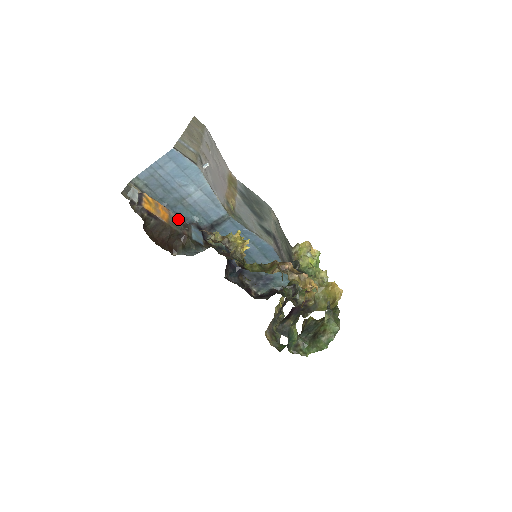
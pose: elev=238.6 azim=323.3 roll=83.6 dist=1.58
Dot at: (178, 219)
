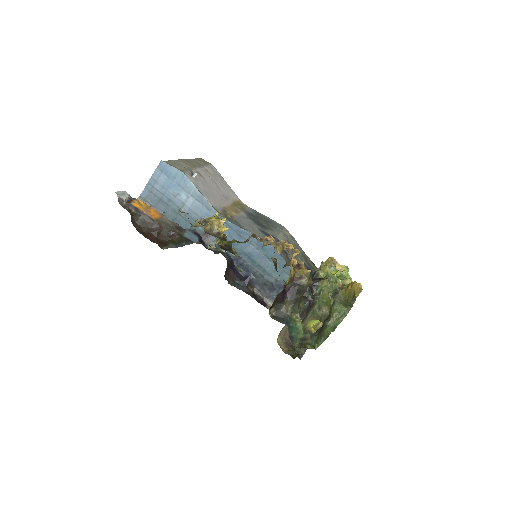
Dot at: (172, 222)
